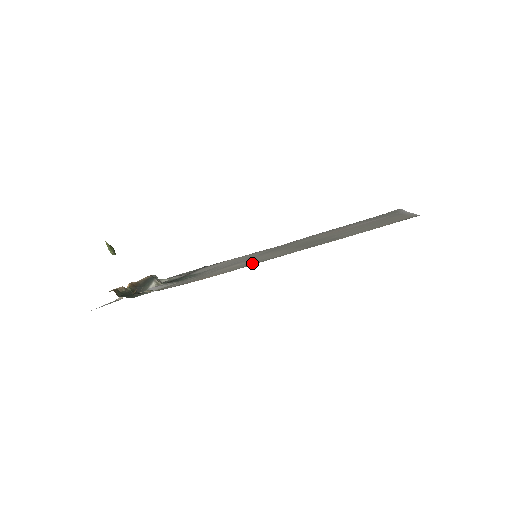
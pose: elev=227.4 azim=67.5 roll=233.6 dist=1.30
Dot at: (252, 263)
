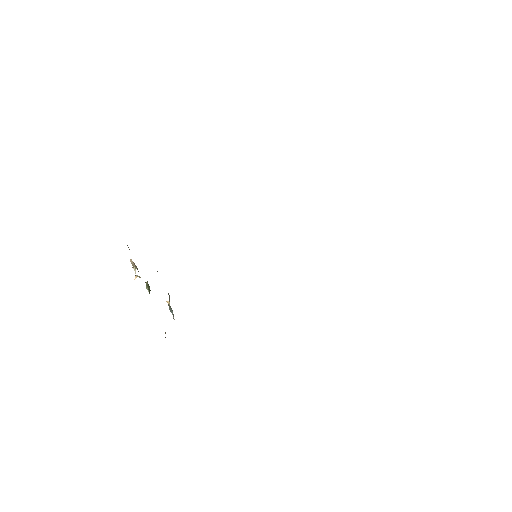
Dot at: occluded
